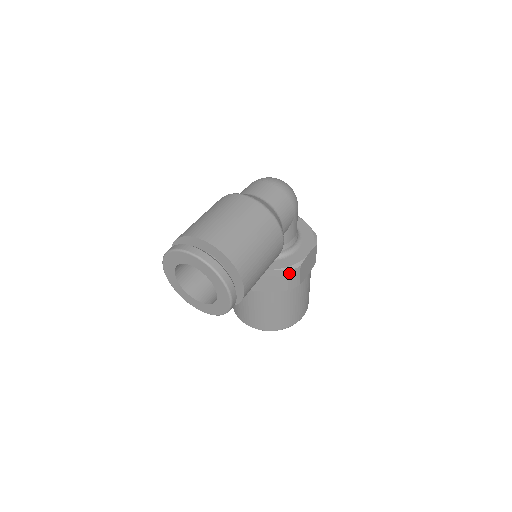
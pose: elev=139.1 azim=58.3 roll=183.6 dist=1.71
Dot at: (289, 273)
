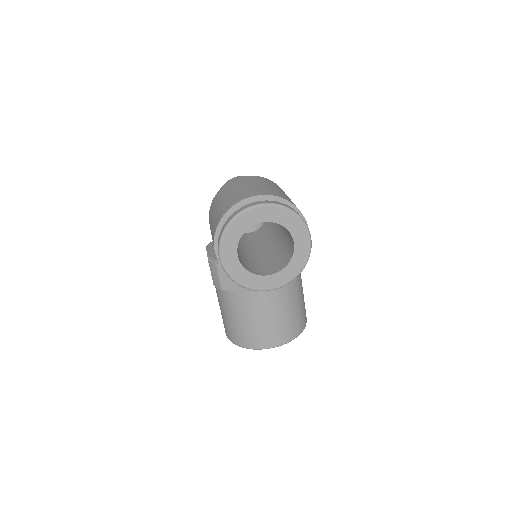
Dot at: occluded
